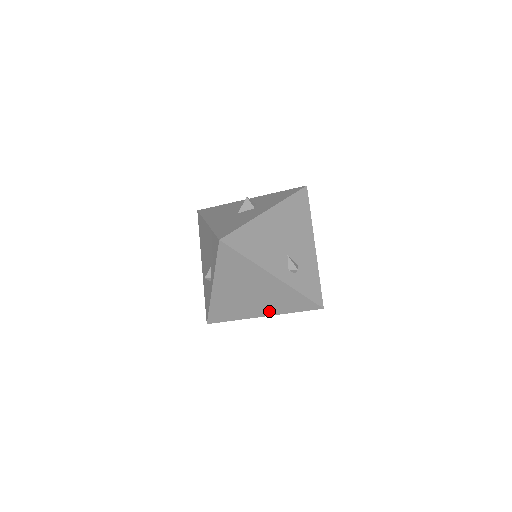
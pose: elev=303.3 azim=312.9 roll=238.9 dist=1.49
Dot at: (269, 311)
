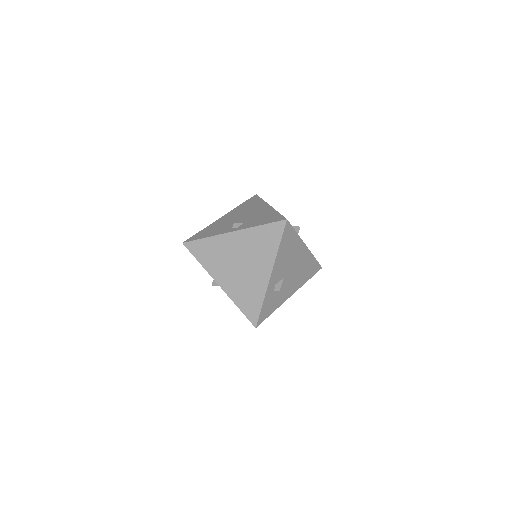
Dot at: (228, 287)
